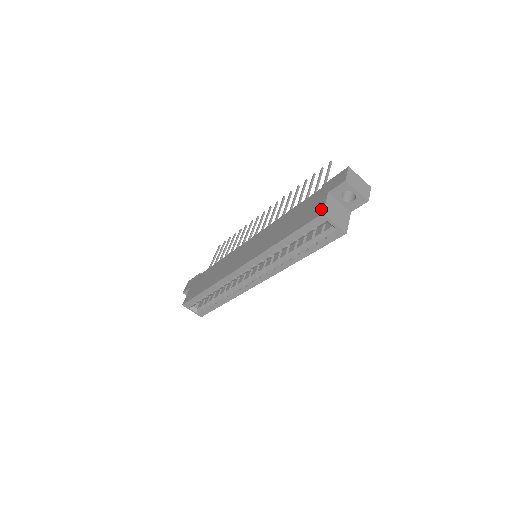
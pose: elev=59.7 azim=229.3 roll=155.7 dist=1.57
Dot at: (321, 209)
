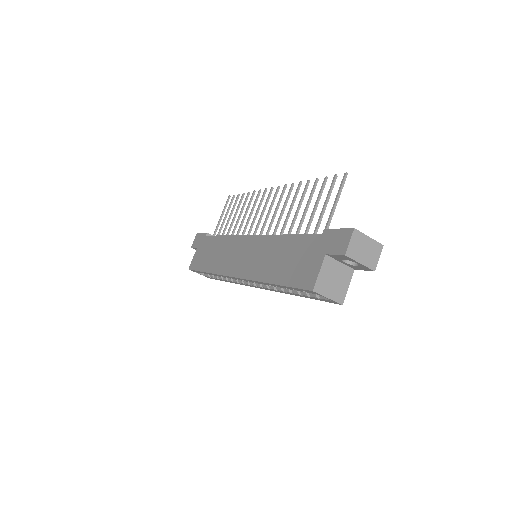
Dot at: (313, 280)
